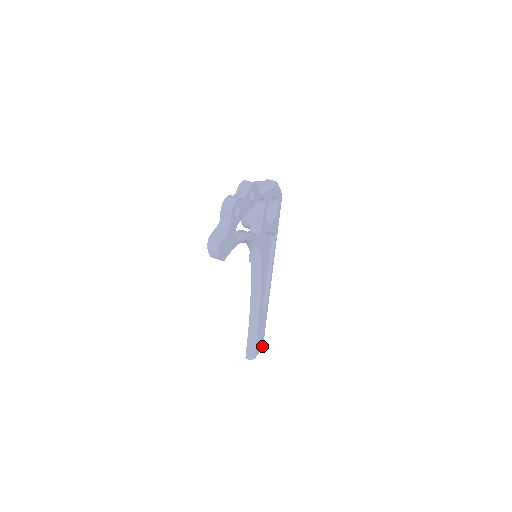
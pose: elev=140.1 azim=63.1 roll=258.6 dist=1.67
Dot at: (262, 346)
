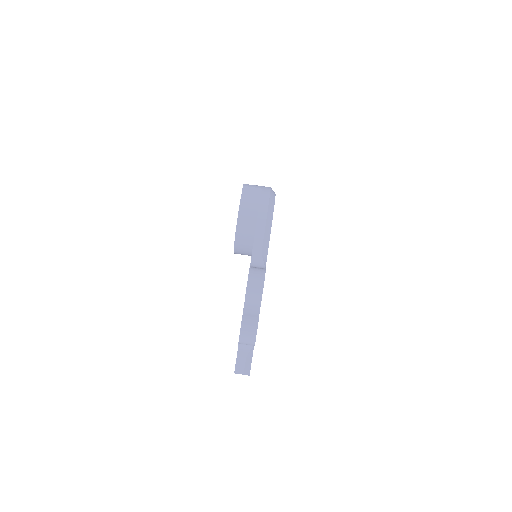
Dot at: occluded
